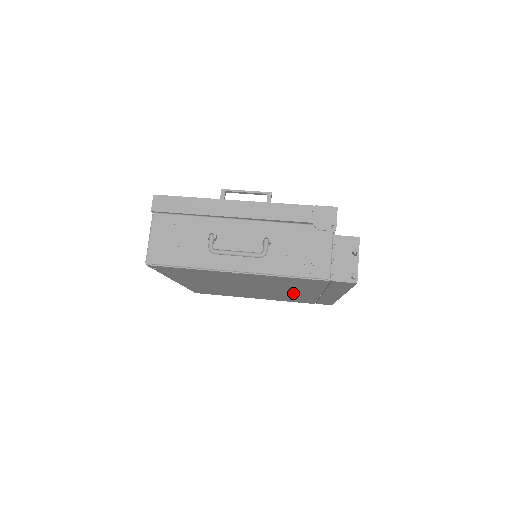
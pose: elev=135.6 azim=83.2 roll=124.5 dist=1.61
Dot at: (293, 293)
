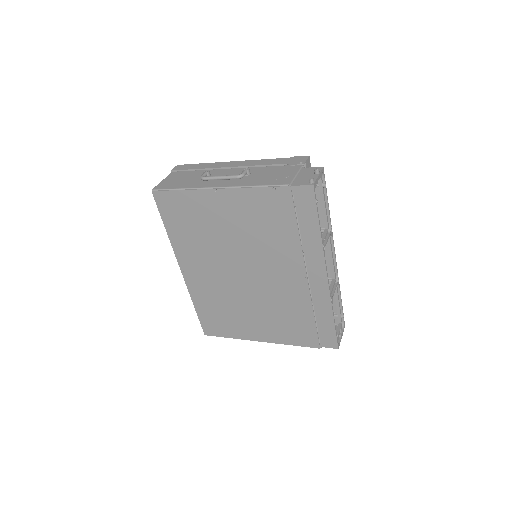
Dot at: (283, 282)
